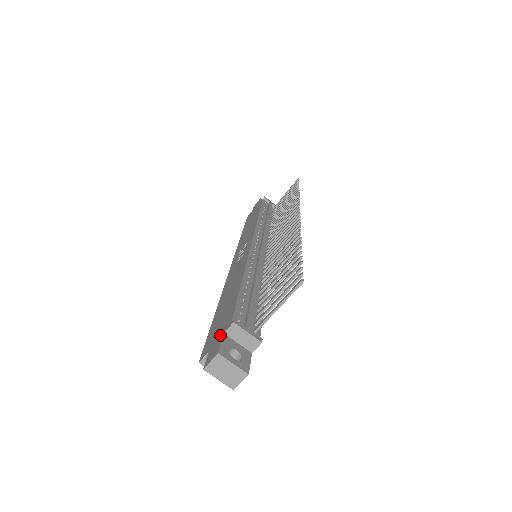
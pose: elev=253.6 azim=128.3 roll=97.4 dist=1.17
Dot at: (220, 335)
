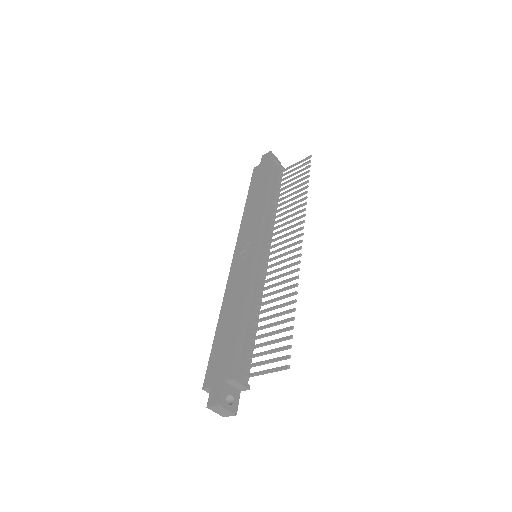
Dot at: (221, 379)
